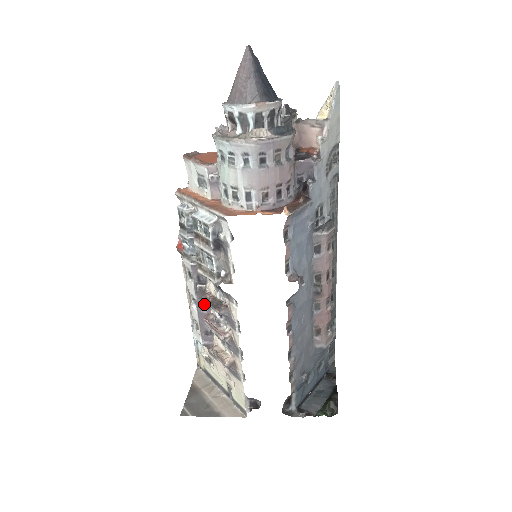
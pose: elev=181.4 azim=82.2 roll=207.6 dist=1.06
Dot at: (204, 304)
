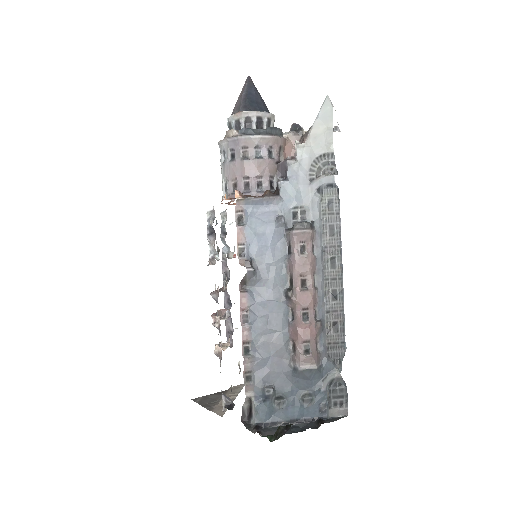
Dot at: (230, 302)
